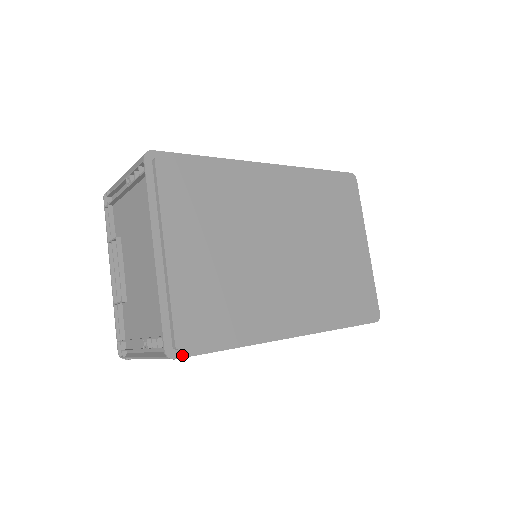
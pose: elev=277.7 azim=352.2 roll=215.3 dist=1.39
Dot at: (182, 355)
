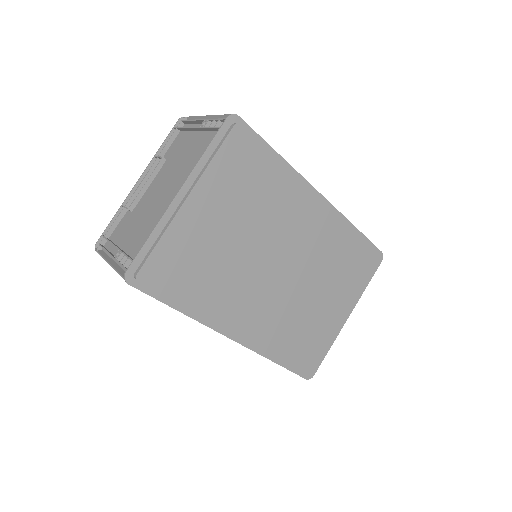
Dot at: (136, 285)
